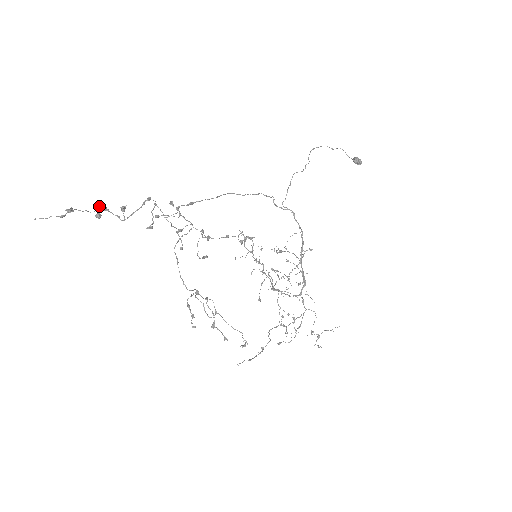
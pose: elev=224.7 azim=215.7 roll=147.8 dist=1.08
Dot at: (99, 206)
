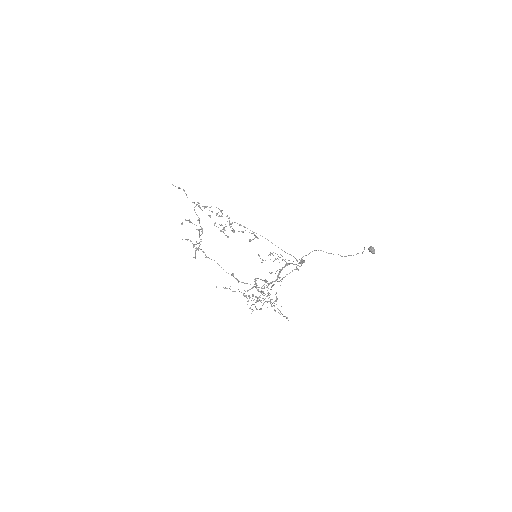
Dot at: (197, 202)
